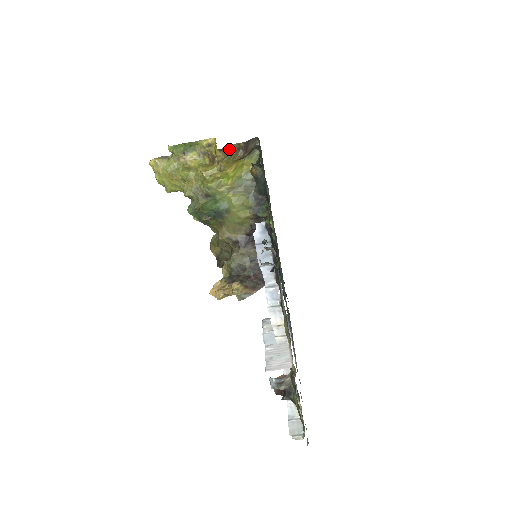
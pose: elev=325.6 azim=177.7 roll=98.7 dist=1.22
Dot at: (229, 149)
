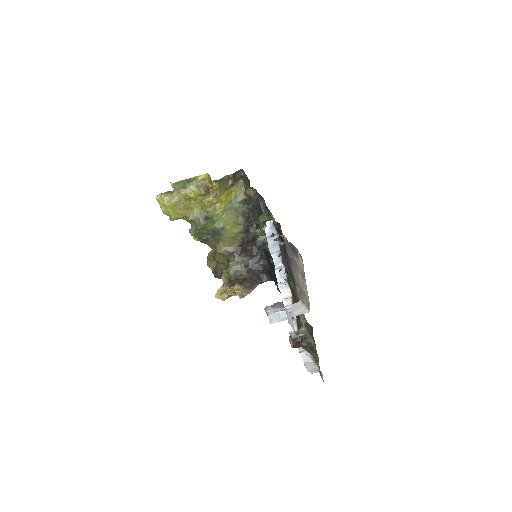
Dot at: (222, 180)
